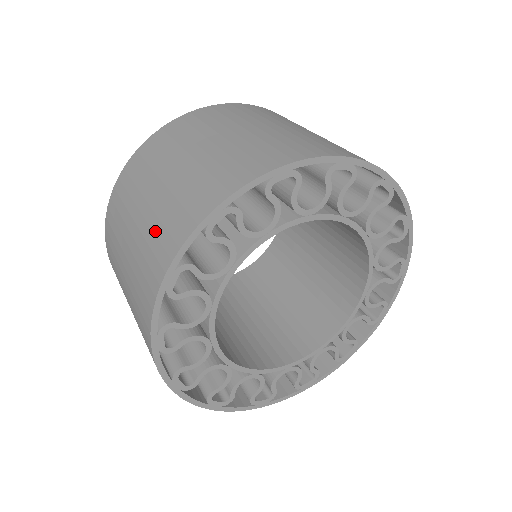
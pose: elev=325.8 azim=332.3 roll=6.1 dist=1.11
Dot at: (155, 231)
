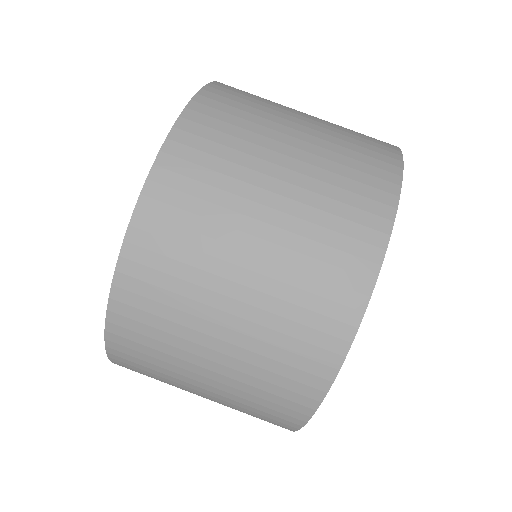
Dot at: (308, 271)
